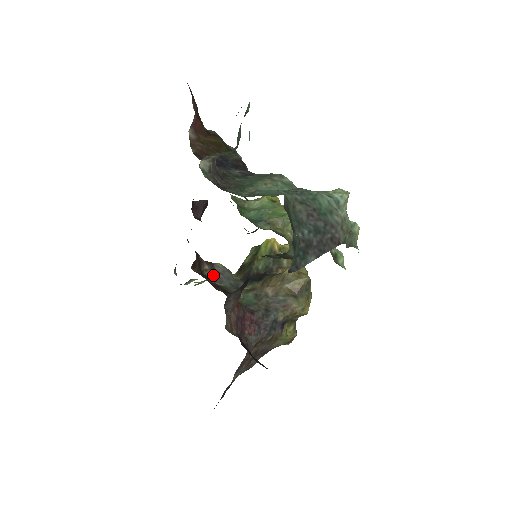
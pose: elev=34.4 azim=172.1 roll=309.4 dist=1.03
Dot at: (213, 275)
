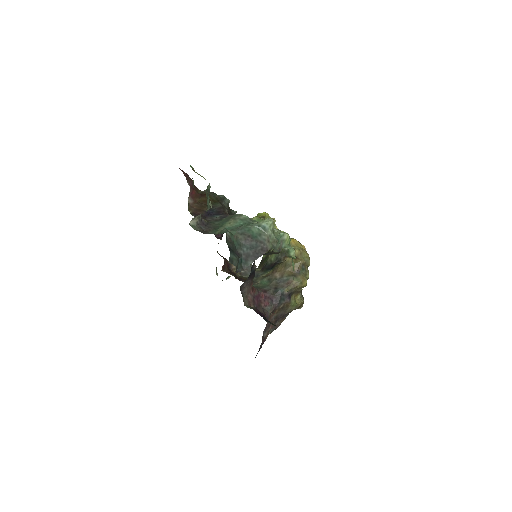
Dot at: occluded
